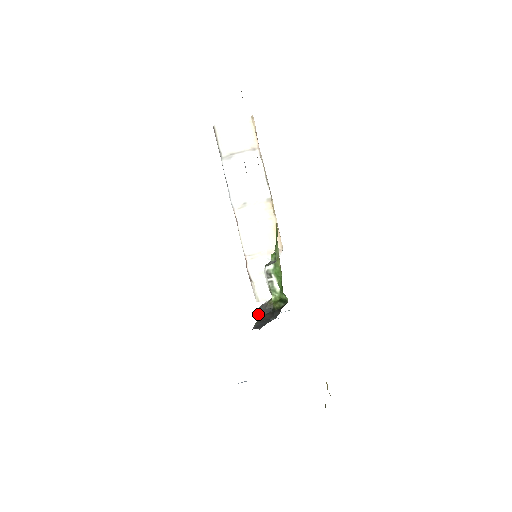
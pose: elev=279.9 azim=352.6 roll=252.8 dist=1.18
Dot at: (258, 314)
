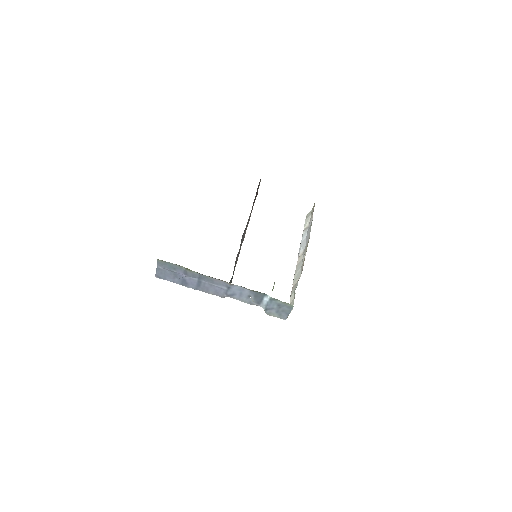
Dot at: (265, 311)
